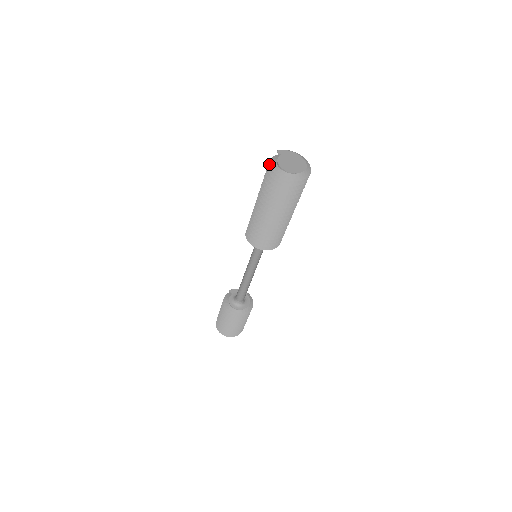
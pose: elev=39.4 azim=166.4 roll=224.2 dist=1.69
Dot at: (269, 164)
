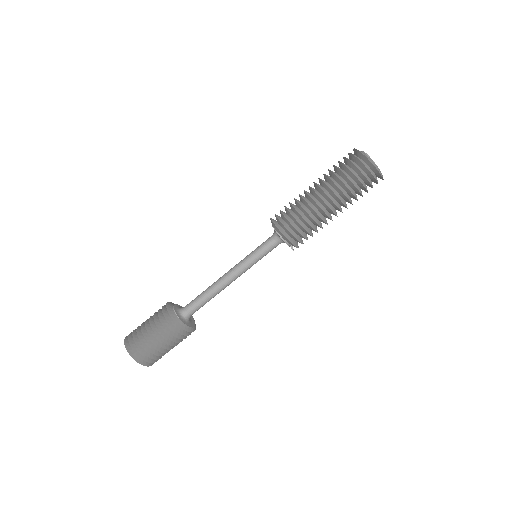
Dot at: occluded
